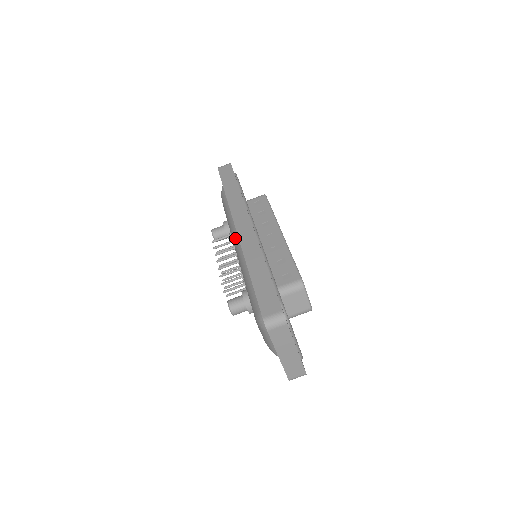
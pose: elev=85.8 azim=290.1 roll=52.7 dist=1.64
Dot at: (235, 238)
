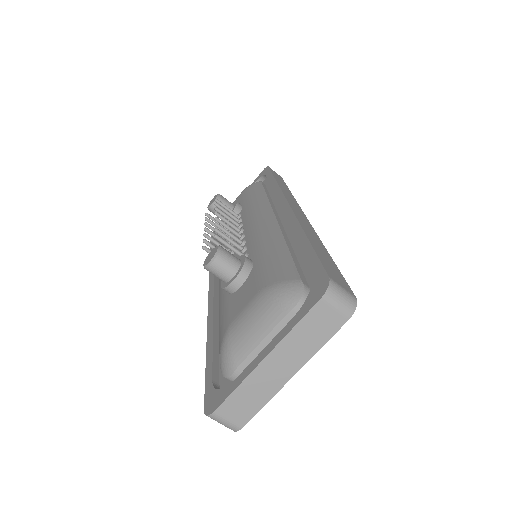
Dot at: (264, 214)
